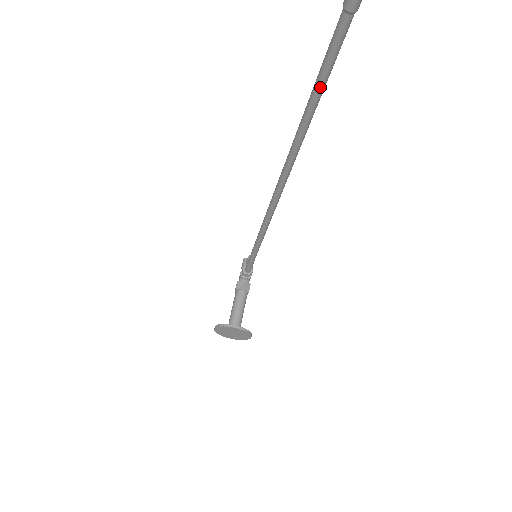
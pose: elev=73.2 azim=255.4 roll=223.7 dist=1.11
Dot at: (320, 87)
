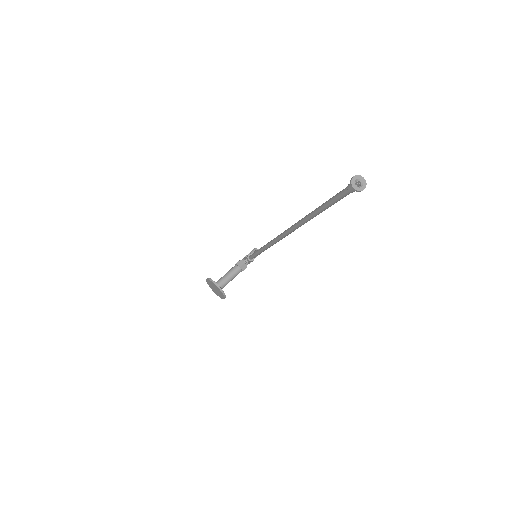
Dot at: (325, 207)
